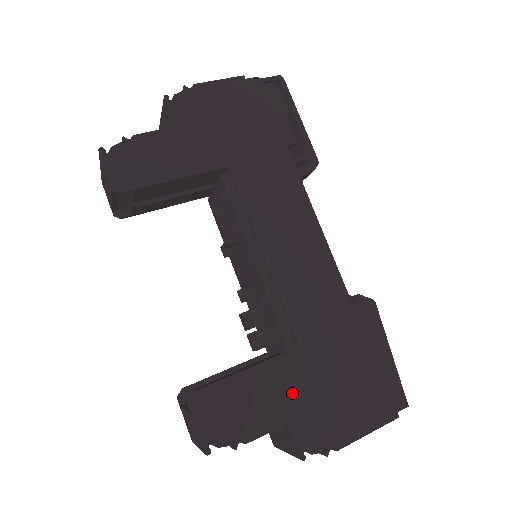
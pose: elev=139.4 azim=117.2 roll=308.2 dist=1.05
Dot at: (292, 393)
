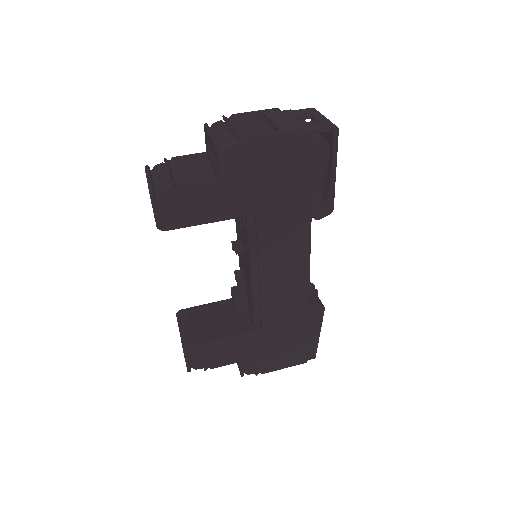
Dot at: (248, 349)
